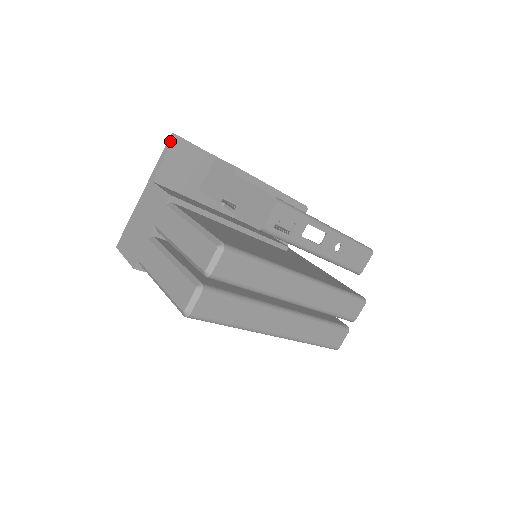
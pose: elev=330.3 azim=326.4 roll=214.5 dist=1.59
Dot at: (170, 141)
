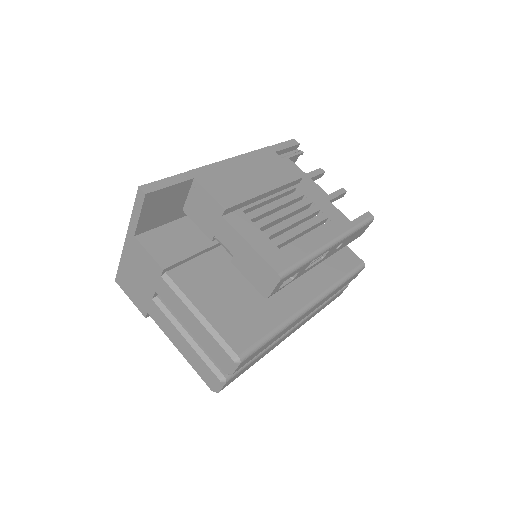
Dot at: (140, 198)
